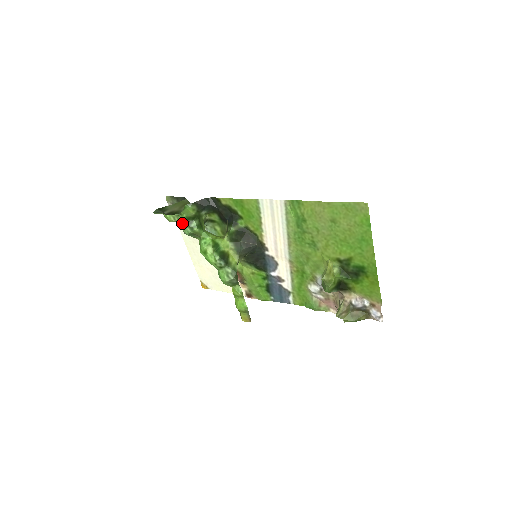
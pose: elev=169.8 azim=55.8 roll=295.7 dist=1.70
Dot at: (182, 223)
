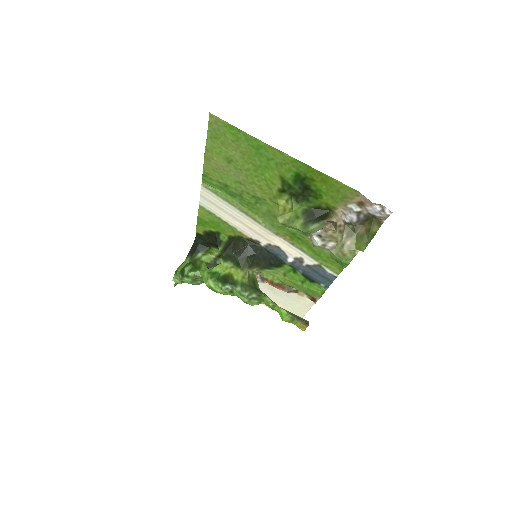
Dot at: occluded
